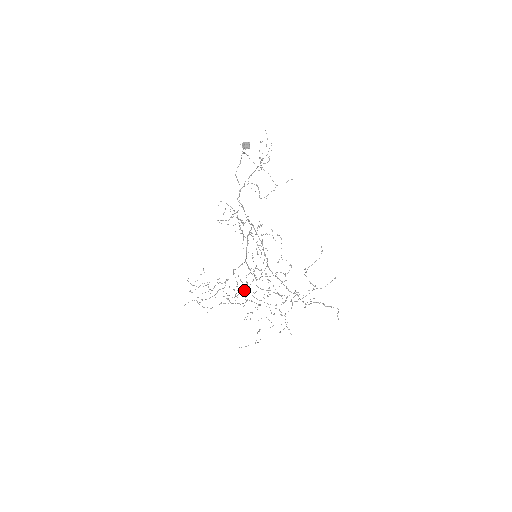
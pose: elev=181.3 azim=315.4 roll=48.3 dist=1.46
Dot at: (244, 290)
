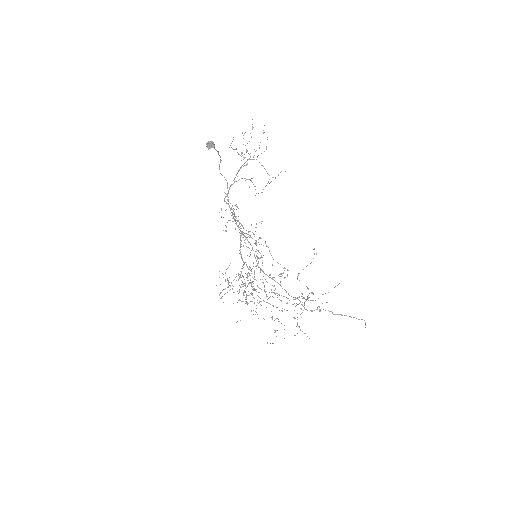
Dot at: (255, 289)
